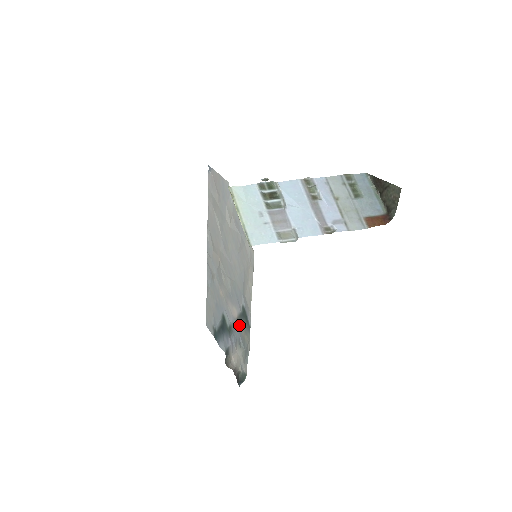
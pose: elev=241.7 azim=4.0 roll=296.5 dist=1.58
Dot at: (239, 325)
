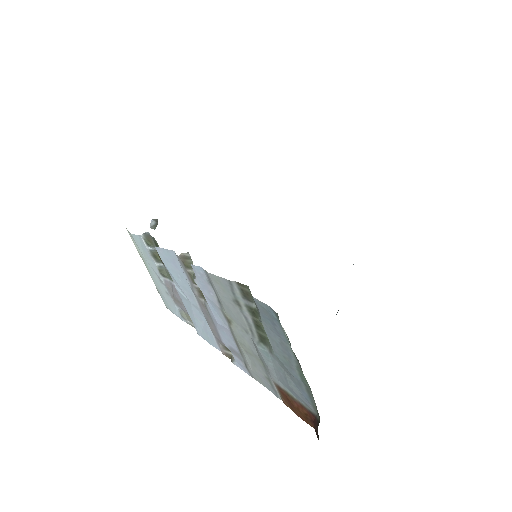
Dot at: occluded
